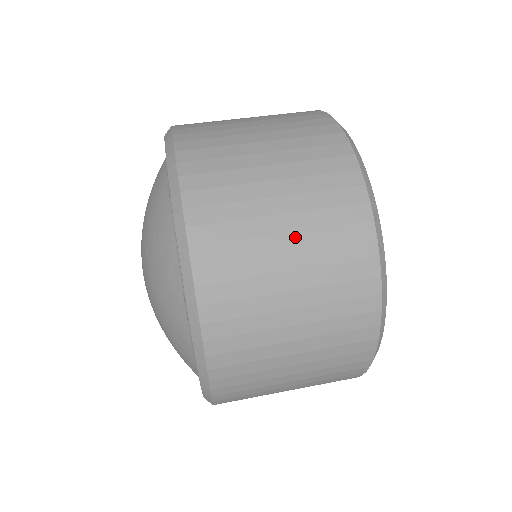
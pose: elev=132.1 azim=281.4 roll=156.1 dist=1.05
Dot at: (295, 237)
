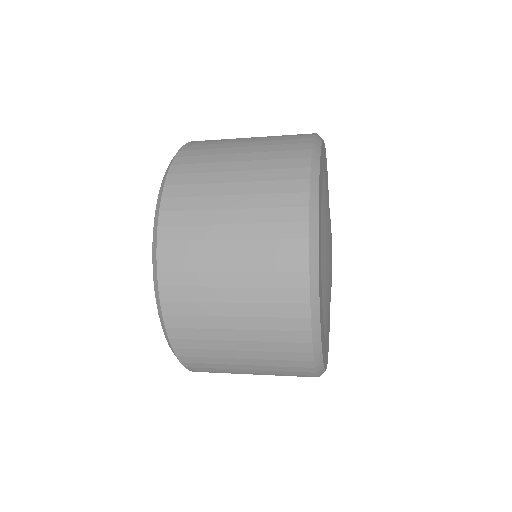
Dot at: (239, 228)
